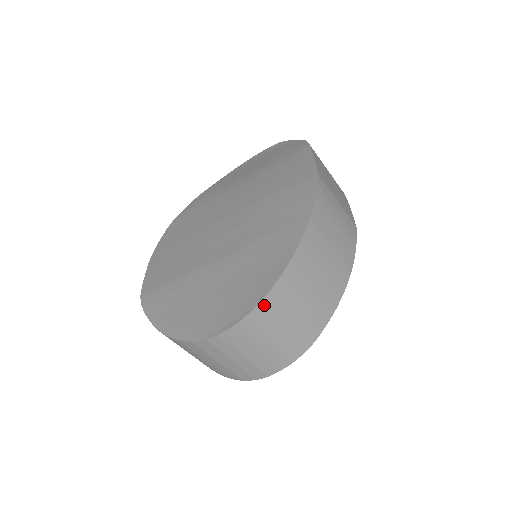
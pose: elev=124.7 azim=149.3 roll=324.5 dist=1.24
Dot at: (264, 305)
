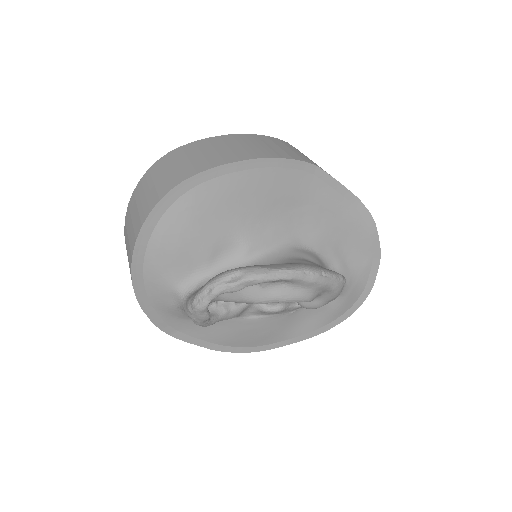
Dot at: (167, 156)
